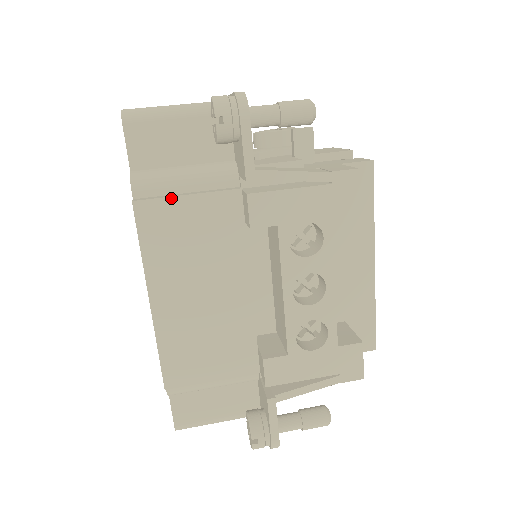
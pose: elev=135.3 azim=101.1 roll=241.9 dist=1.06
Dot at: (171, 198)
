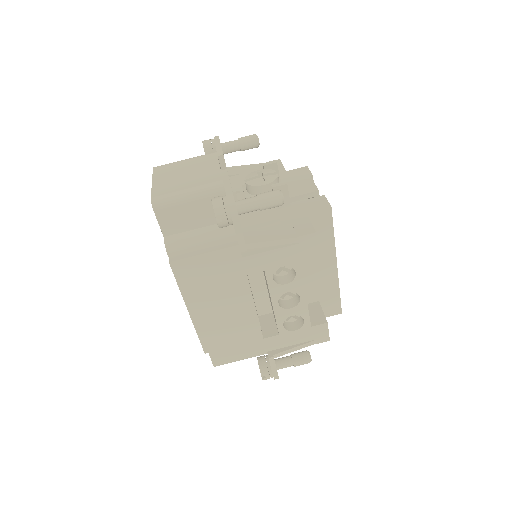
Dot at: (193, 257)
